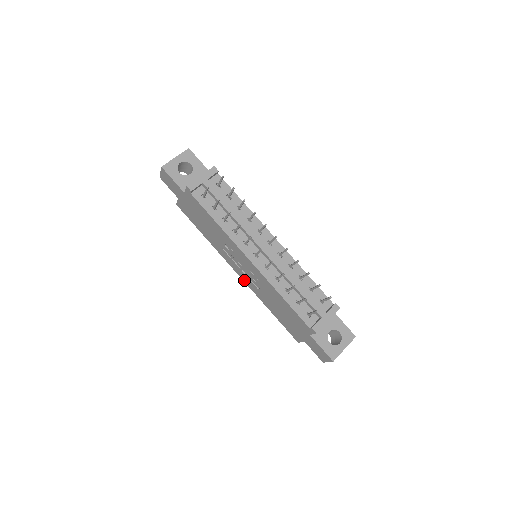
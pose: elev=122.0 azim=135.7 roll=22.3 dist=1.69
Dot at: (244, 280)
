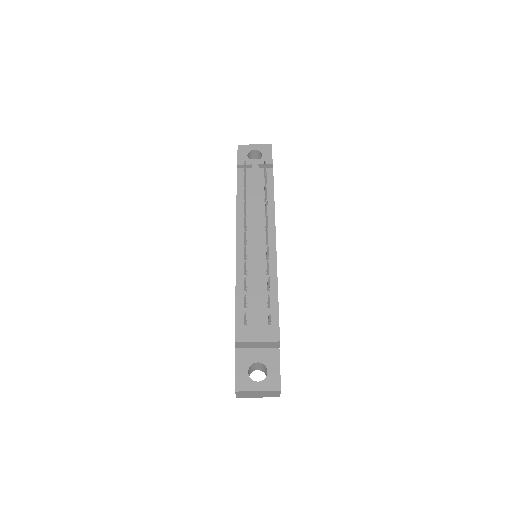
Dot at: occluded
